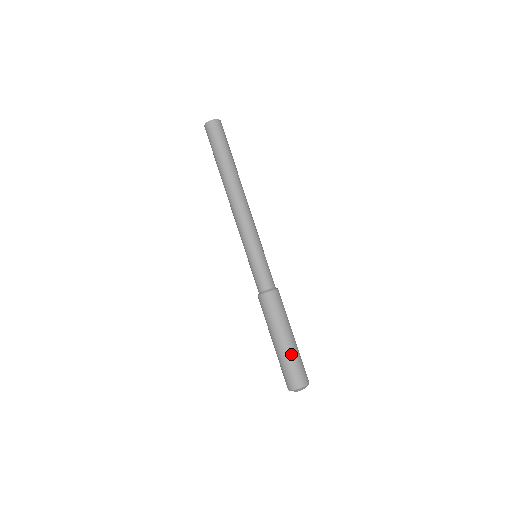
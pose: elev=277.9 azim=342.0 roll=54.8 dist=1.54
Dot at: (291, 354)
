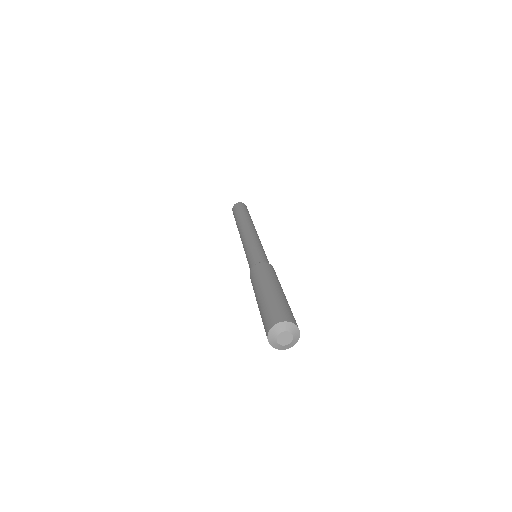
Dot at: (284, 299)
